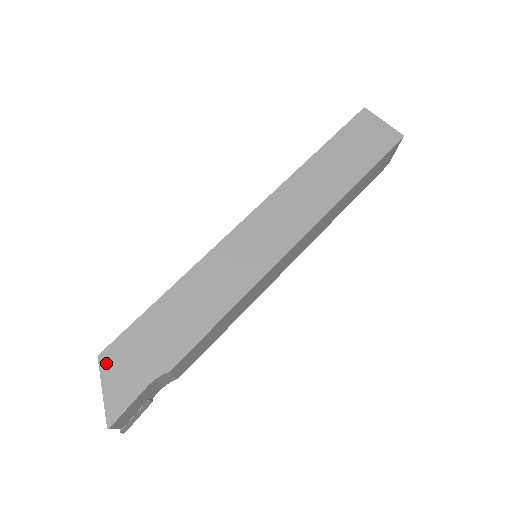
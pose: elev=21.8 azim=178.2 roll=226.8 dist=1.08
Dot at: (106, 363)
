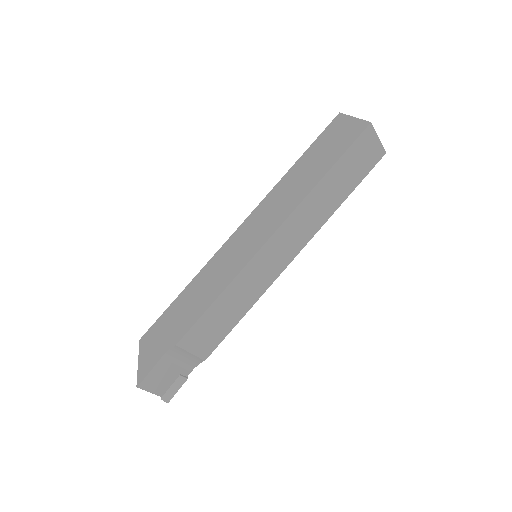
Dot at: (143, 344)
